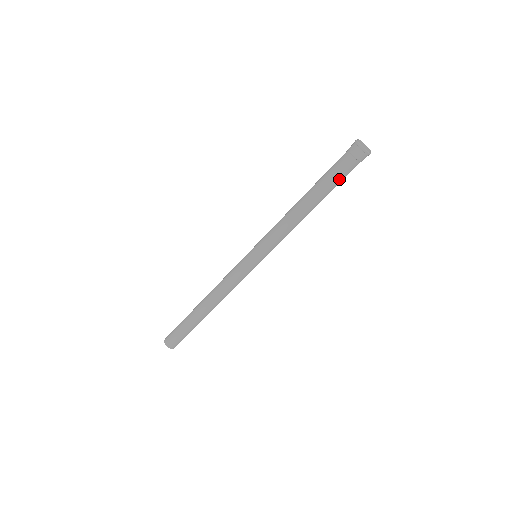
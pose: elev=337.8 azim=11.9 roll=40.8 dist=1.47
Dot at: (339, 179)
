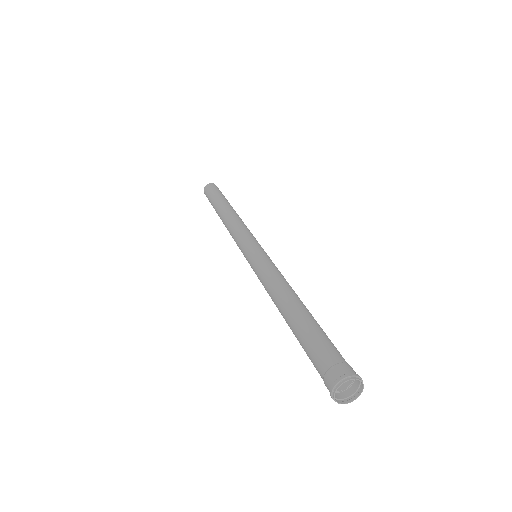
Dot at: (308, 355)
